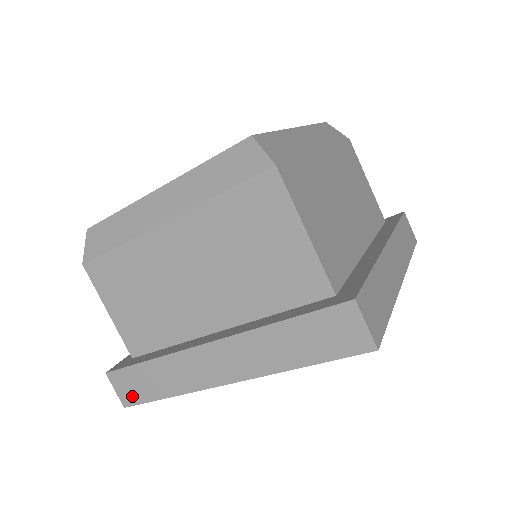
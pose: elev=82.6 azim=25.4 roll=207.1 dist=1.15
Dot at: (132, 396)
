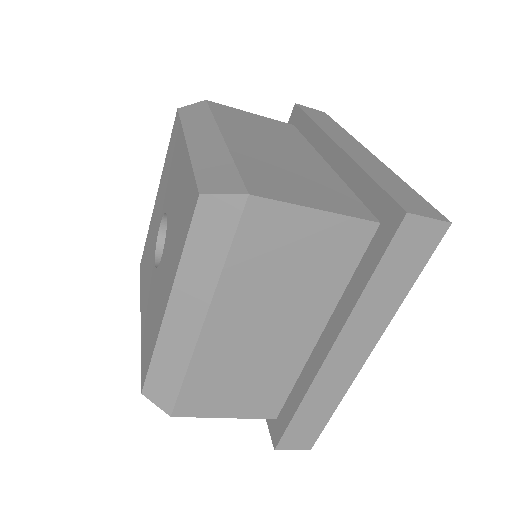
Dot at: occluded
